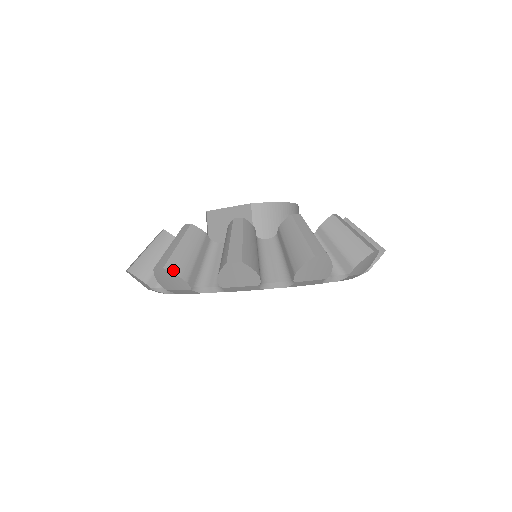
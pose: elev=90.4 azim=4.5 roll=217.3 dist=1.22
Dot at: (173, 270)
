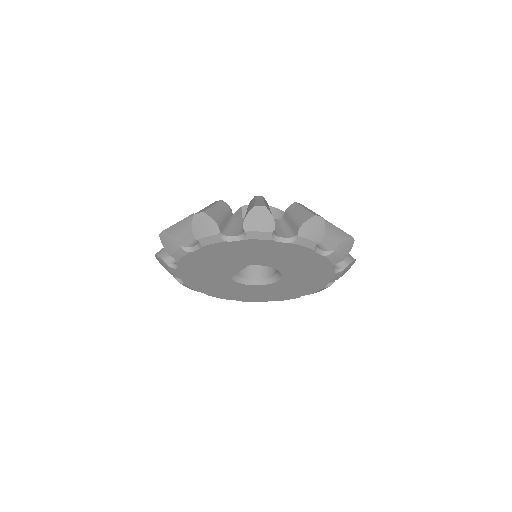
Dot at: (169, 232)
